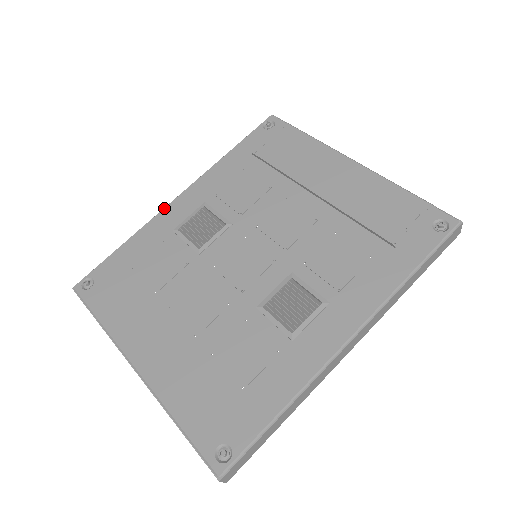
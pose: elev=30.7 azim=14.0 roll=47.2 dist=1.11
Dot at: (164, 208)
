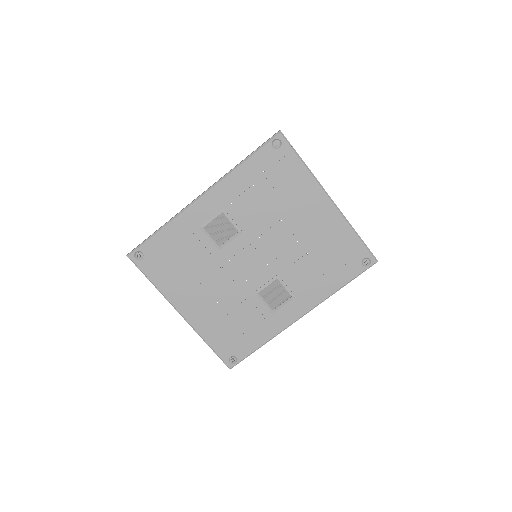
Dot at: (191, 205)
